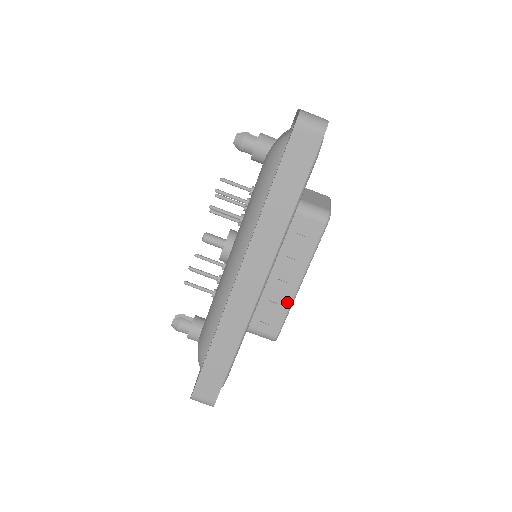
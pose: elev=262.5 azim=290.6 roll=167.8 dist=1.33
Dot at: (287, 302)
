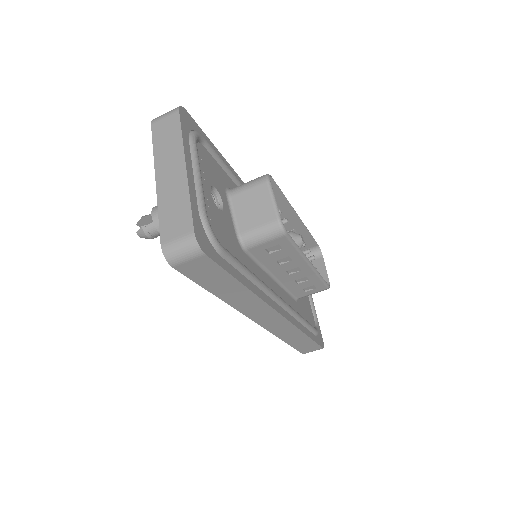
Dot at: (313, 276)
